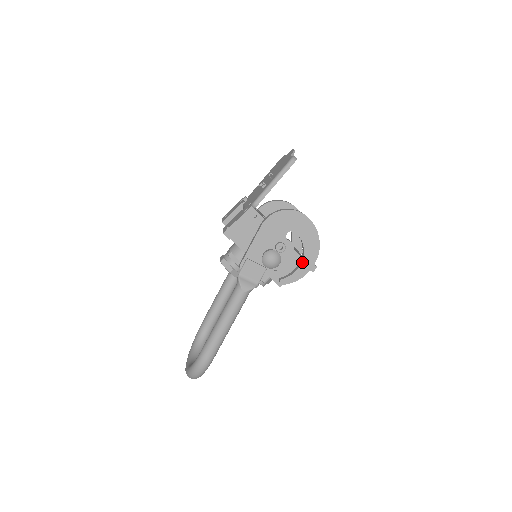
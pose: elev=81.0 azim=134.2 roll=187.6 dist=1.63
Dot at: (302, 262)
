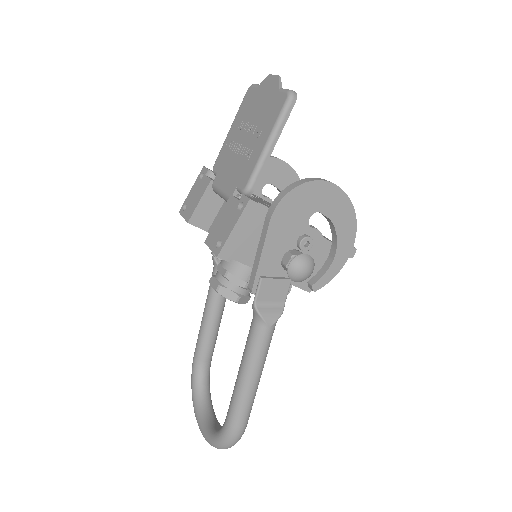
Dot at: (336, 250)
